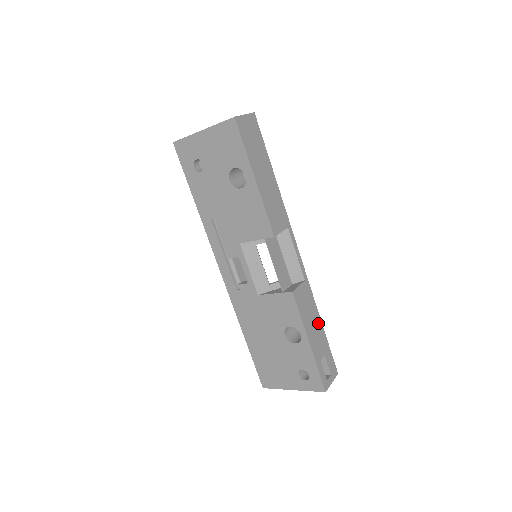
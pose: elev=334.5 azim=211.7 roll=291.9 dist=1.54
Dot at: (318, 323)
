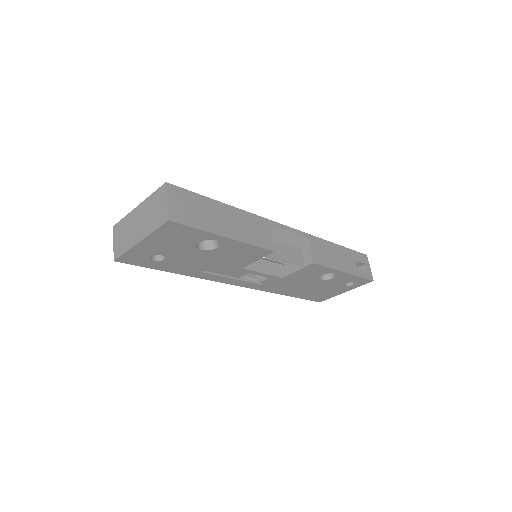
Dot at: (336, 249)
